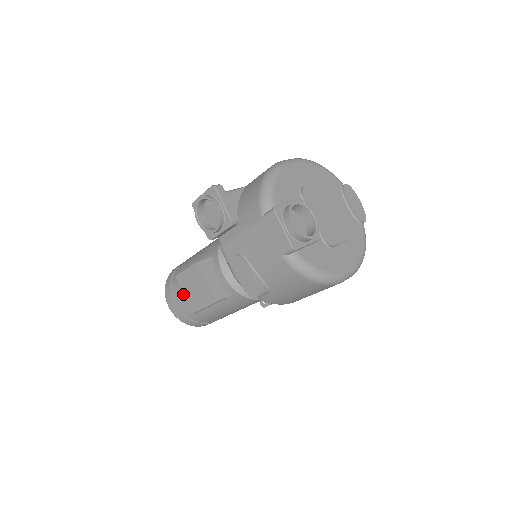
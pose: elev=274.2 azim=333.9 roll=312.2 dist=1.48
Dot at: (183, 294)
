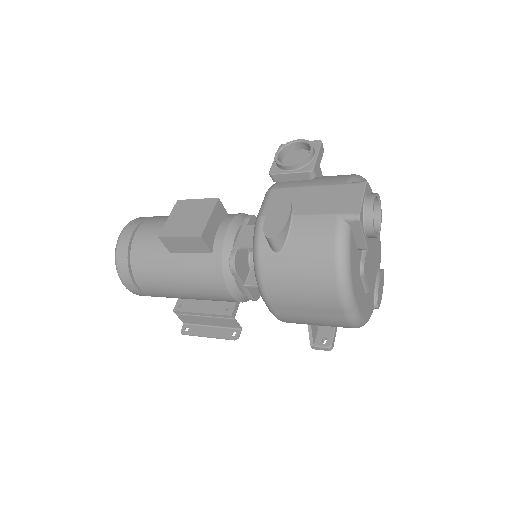
Dot at: (156, 227)
